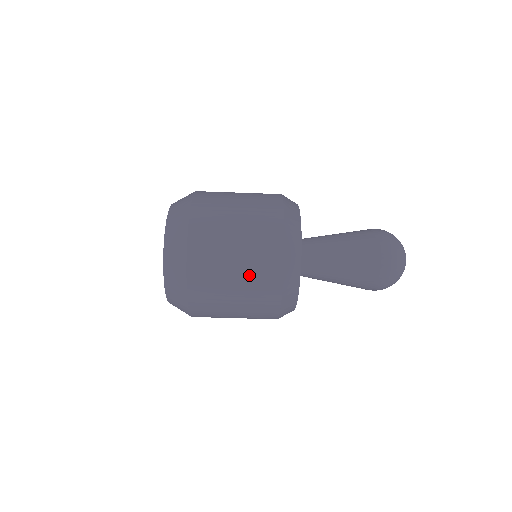
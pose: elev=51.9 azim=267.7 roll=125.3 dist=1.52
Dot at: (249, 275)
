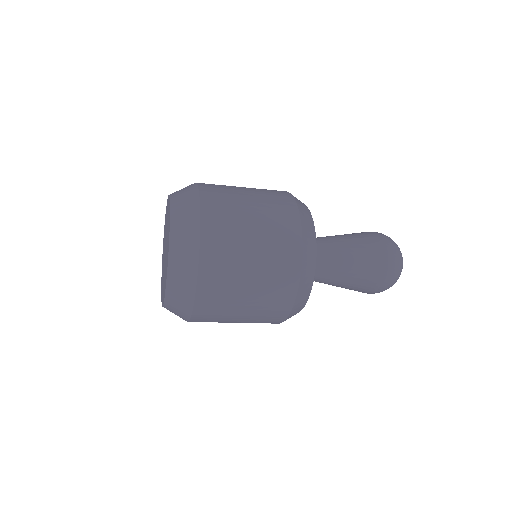
Dot at: occluded
